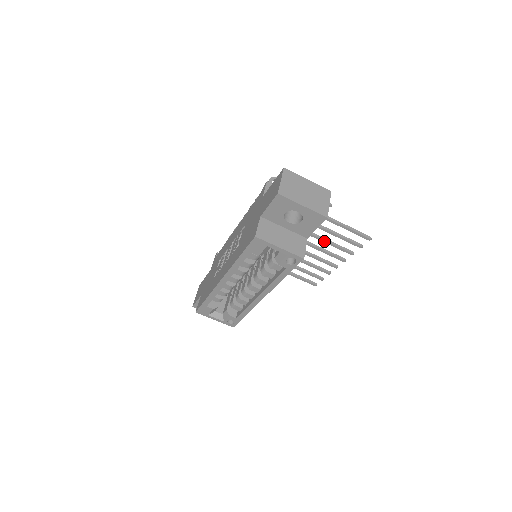
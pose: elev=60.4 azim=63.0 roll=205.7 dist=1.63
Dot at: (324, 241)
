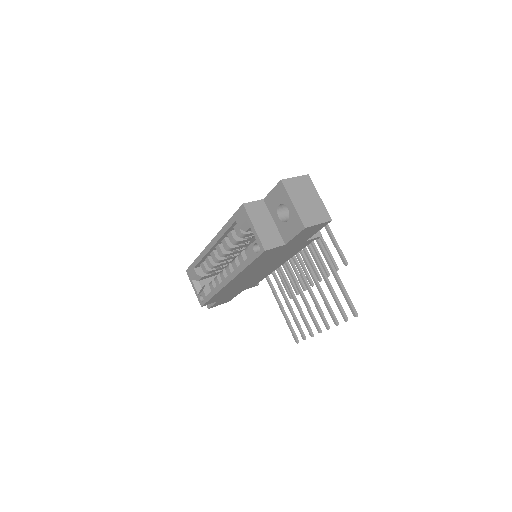
Dot at: (320, 292)
